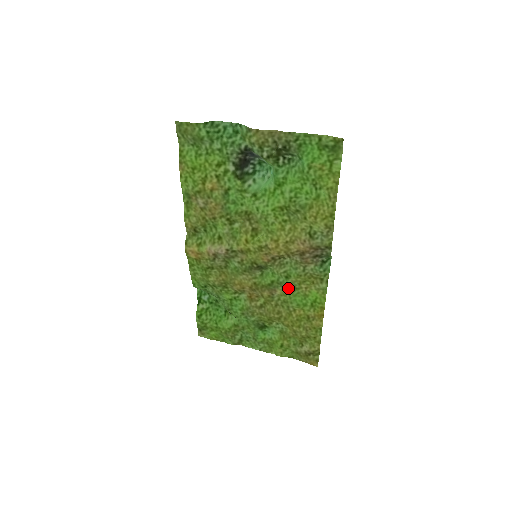
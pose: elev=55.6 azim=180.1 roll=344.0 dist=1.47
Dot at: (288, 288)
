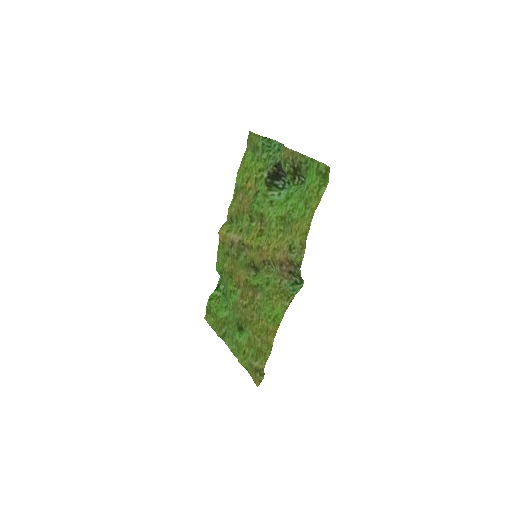
Dot at: (265, 295)
